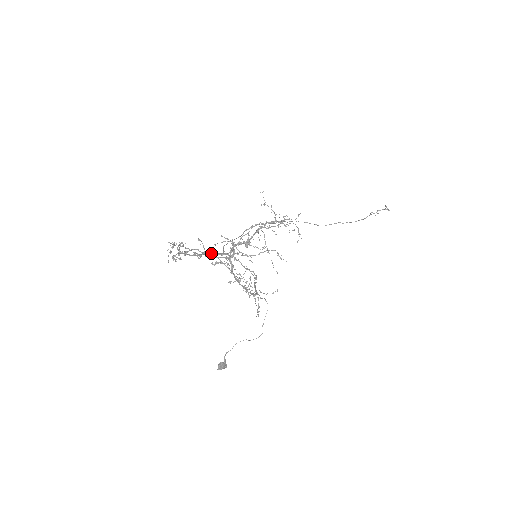
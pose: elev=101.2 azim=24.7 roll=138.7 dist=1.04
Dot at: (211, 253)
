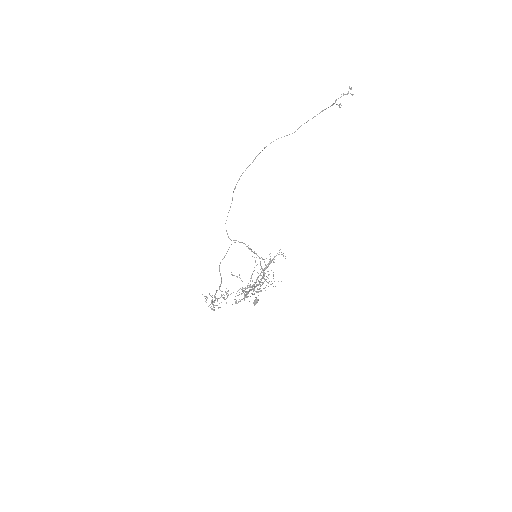
Dot at: (231, 293)
